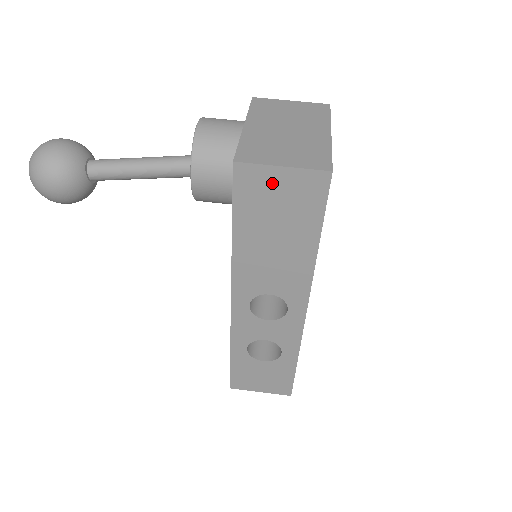
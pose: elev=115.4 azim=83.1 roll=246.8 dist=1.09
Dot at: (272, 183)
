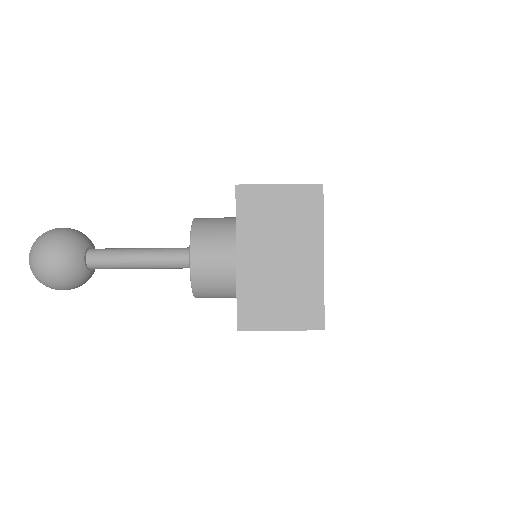
Dot at: occluded
